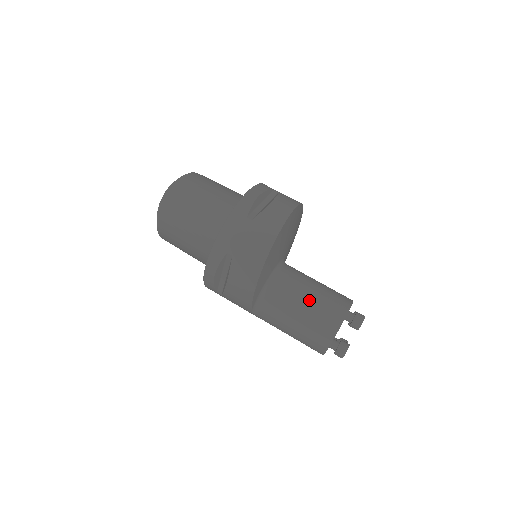
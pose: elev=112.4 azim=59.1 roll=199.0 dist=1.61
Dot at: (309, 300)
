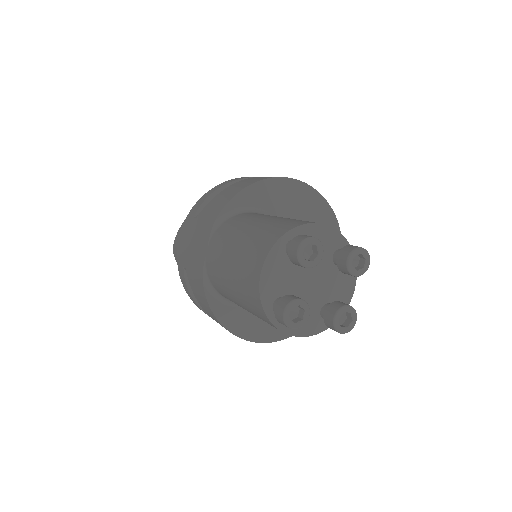
Dot at: occluded
